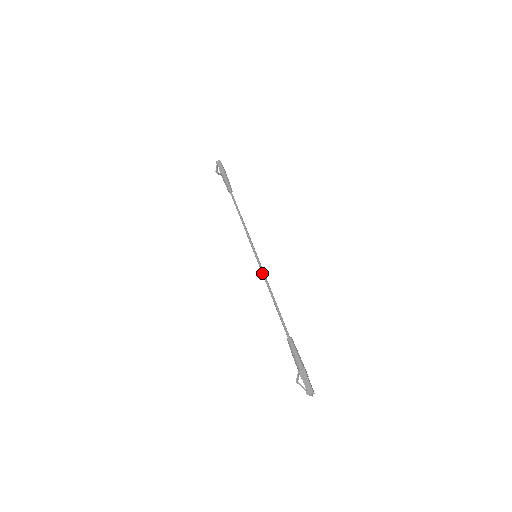
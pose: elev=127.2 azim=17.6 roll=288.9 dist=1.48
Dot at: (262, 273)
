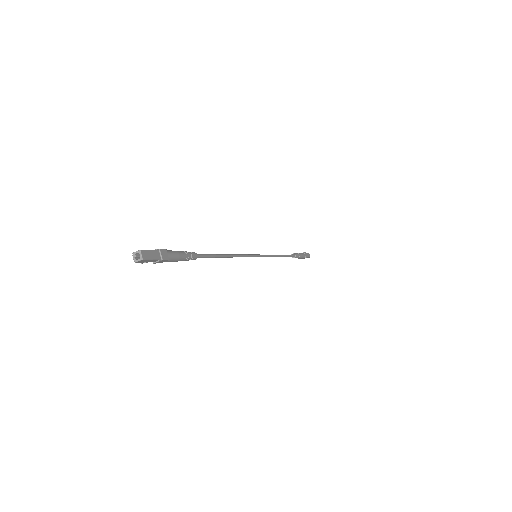
Dot at: (243, 255)
